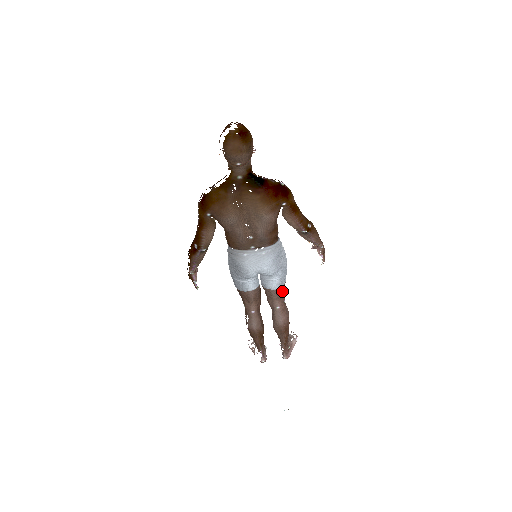
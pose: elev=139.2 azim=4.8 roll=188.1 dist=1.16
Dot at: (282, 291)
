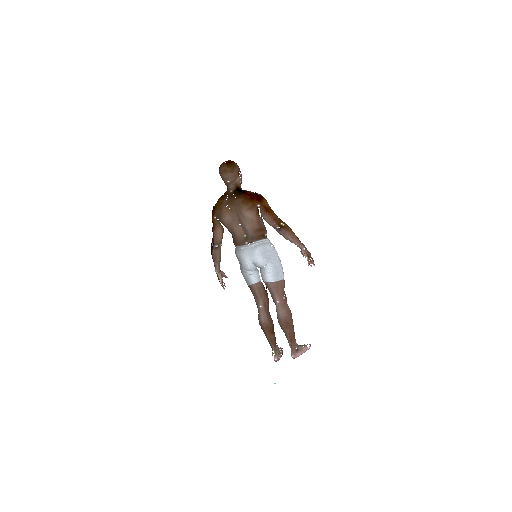
Dot at: (279, 286)
